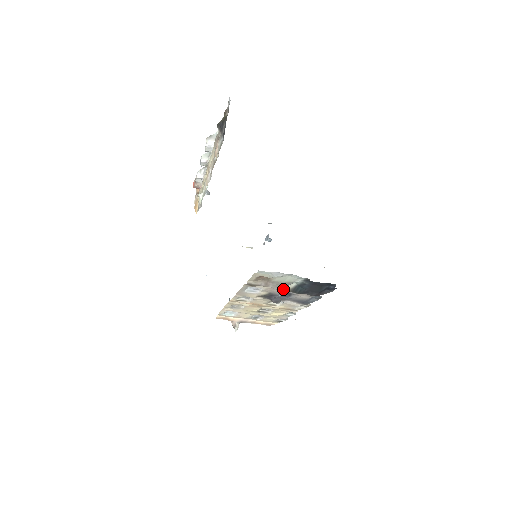
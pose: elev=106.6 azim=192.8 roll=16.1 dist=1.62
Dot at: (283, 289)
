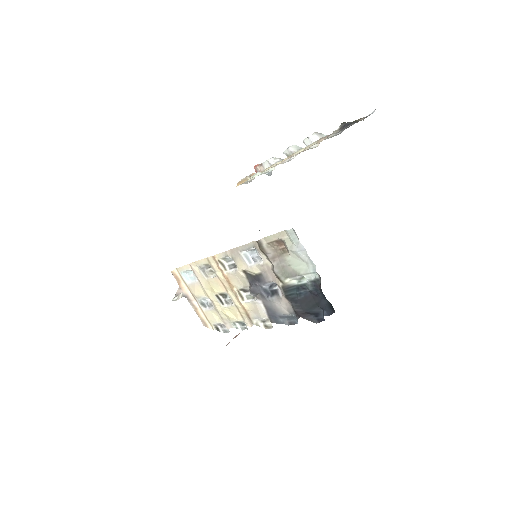
Dot at: (280, 278)
